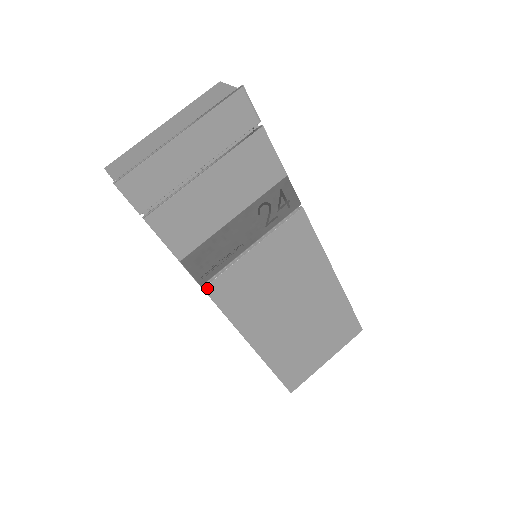
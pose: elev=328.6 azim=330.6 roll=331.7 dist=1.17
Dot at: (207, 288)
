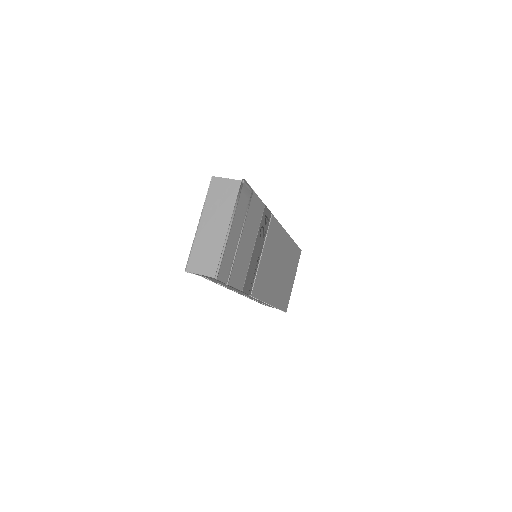
Dot at: (252, 294)
